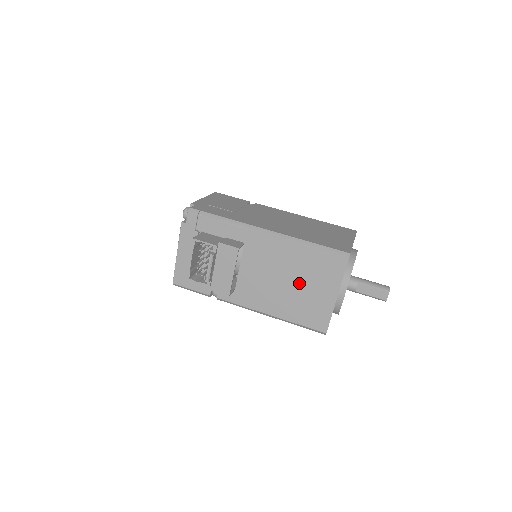
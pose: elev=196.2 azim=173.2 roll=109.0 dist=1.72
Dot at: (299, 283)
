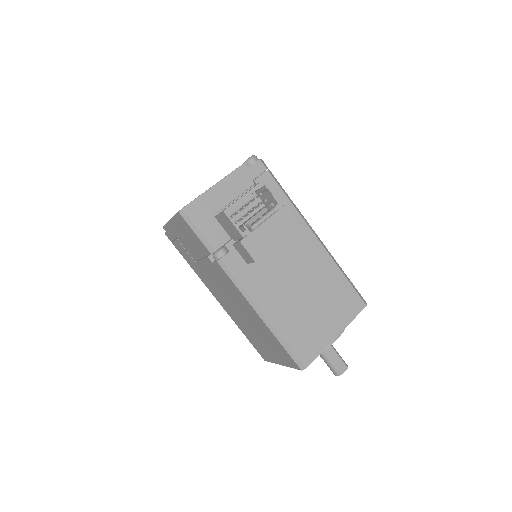
Dot at: (314, 300)
